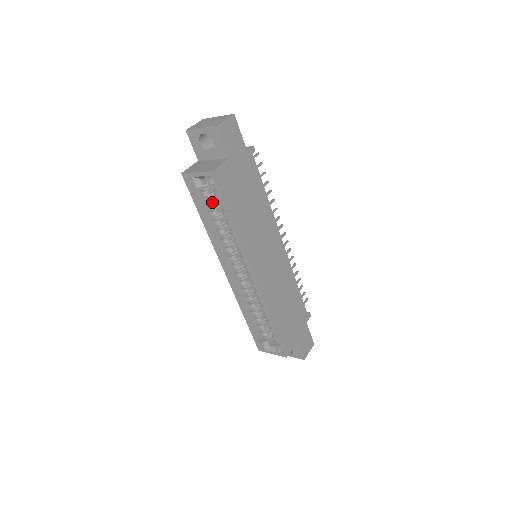
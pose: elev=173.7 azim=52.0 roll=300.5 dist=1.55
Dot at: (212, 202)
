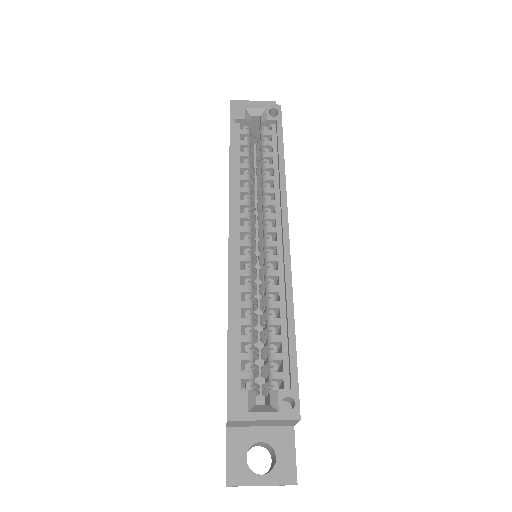
Dot at: (250, 146)
